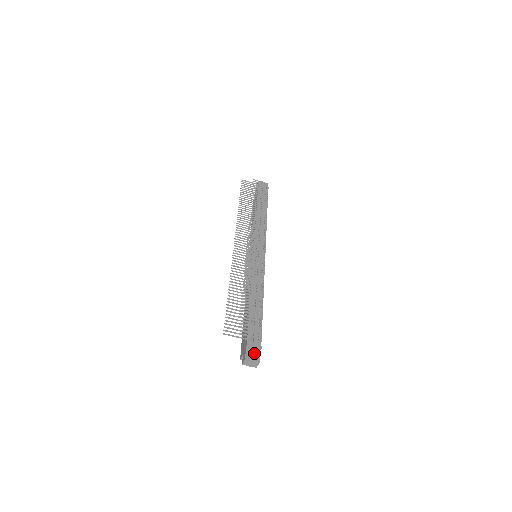
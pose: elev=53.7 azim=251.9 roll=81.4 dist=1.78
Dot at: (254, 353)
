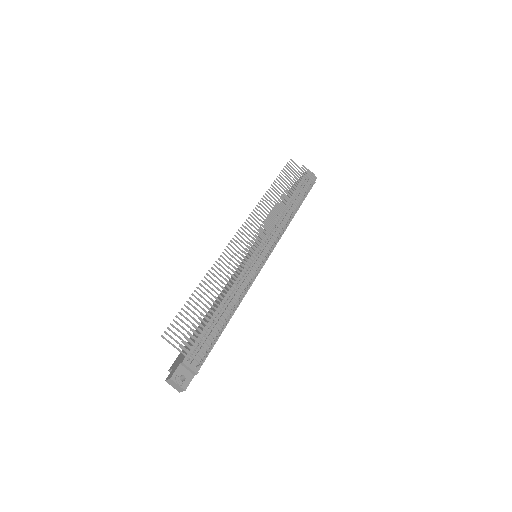
Dot at: (185, 376)
